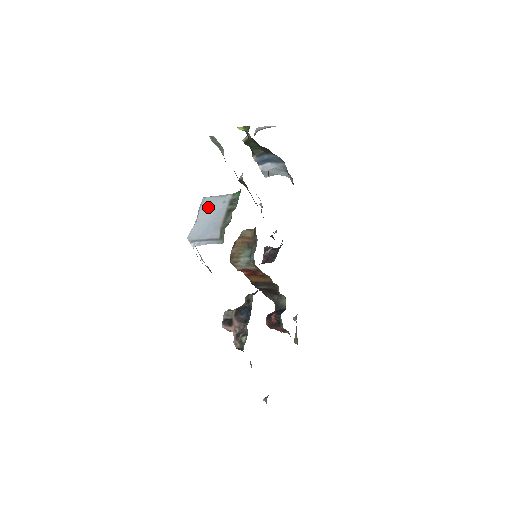
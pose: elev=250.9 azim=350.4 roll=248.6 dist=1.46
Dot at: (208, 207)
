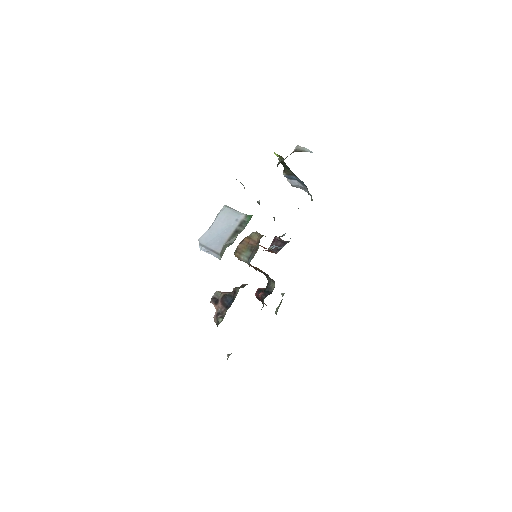
Dot at: (224, 218)
